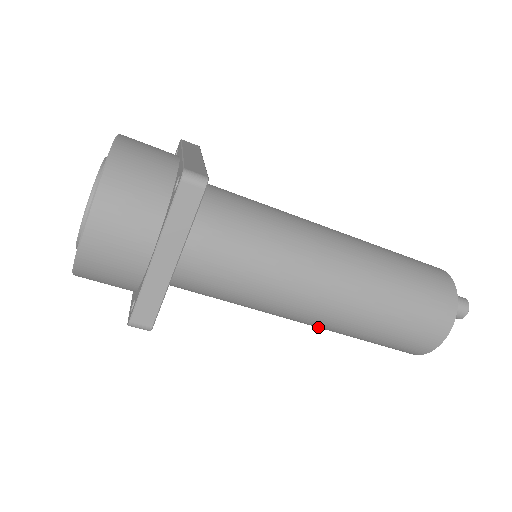
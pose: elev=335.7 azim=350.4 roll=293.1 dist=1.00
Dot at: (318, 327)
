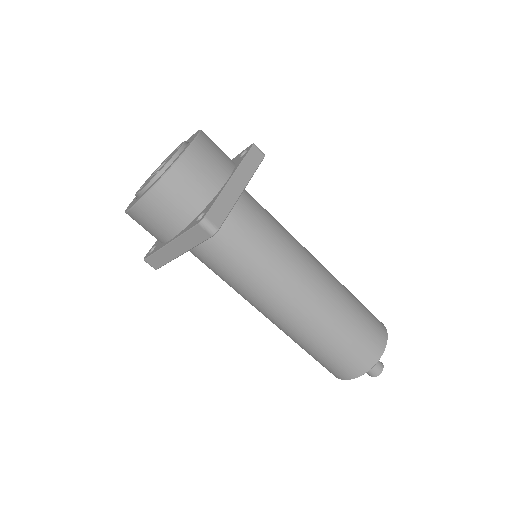
Dot at: occluded
